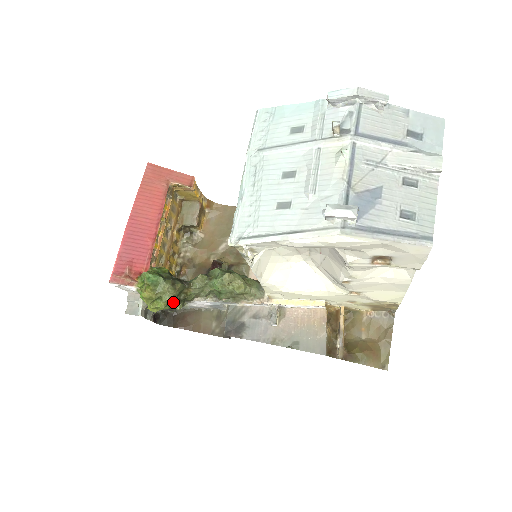
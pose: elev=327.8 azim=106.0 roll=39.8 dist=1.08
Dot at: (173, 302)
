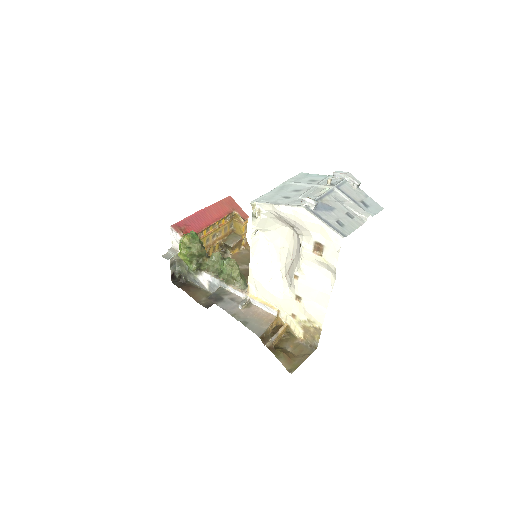
Dot at: (194, 259)
